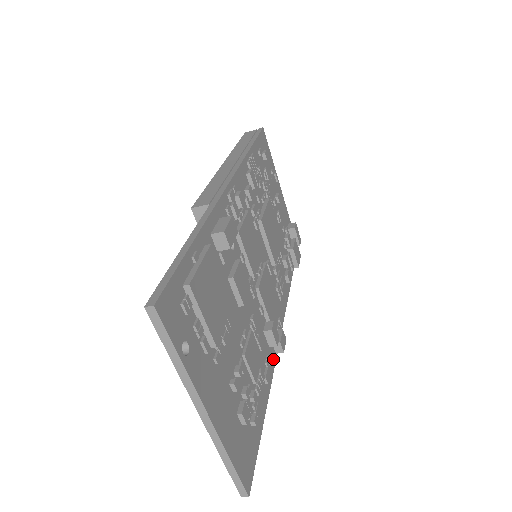
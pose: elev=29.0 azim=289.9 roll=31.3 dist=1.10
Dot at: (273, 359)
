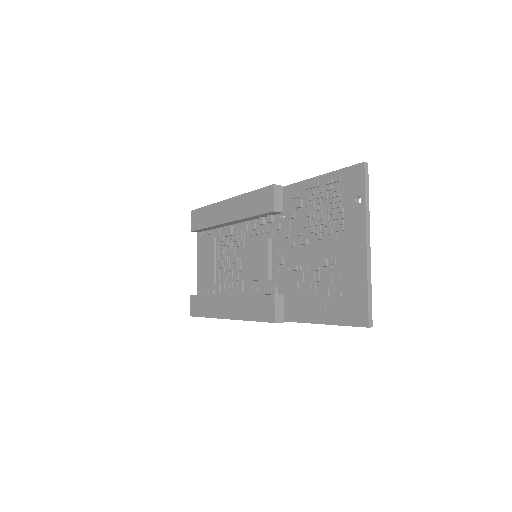
Dot at: occluded
